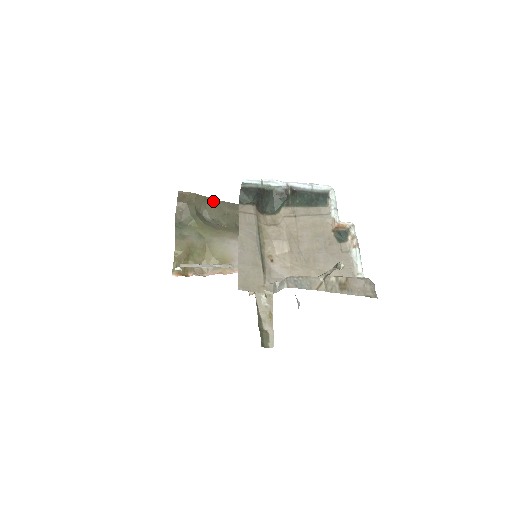
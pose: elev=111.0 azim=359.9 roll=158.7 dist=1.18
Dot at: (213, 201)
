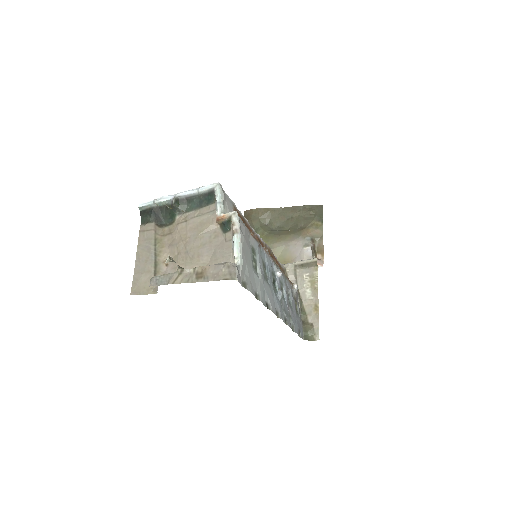
Dot at: (276, 210)
